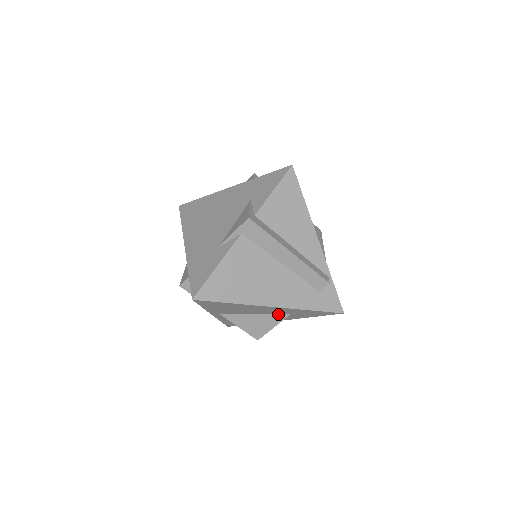
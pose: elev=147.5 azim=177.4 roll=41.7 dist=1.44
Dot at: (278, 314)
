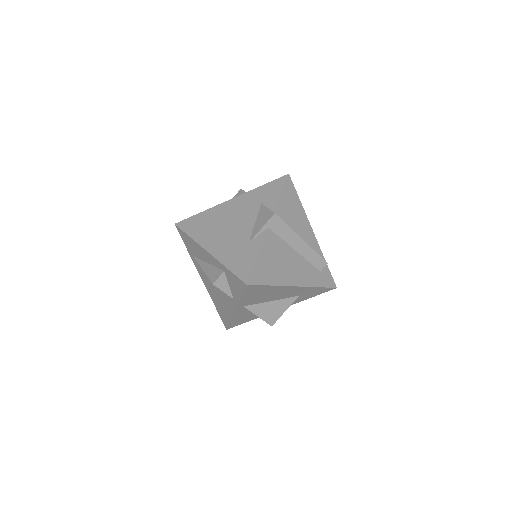
Dot at: (289, 298)
